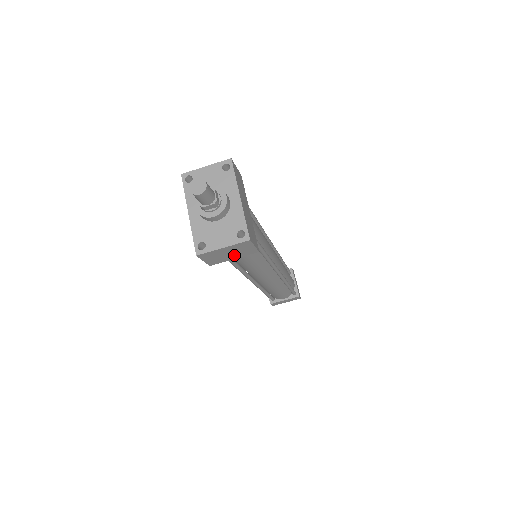
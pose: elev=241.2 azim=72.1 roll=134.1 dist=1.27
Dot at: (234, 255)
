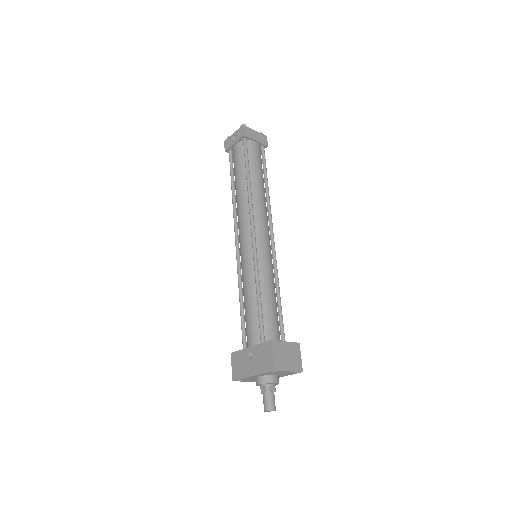
Dot at: occluded
